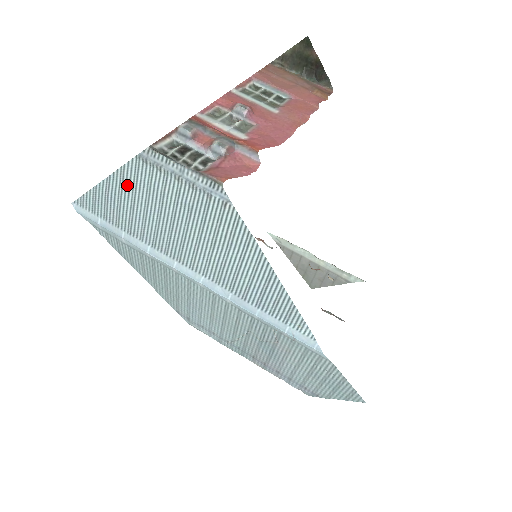
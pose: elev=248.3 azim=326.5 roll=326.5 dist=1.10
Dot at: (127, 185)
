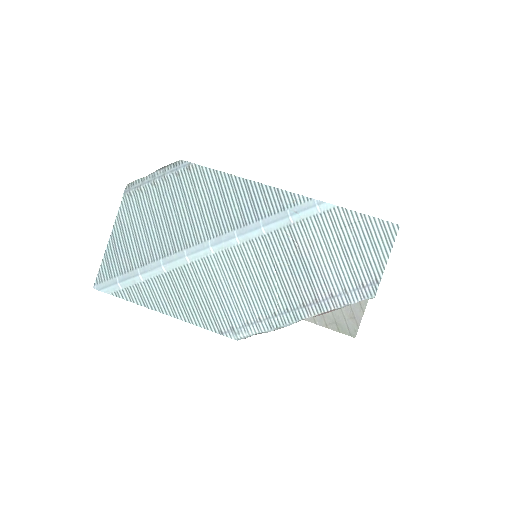
Dot at: (125, 225)
